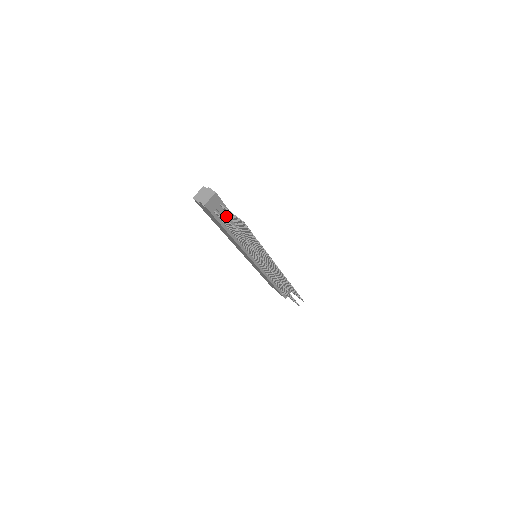
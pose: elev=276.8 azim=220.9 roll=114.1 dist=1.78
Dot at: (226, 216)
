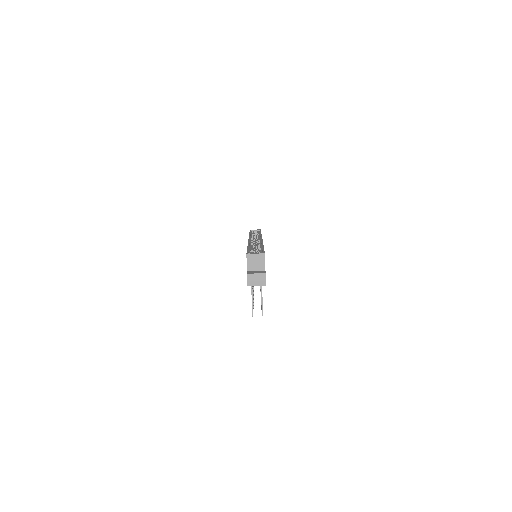
Dot at: occluded
